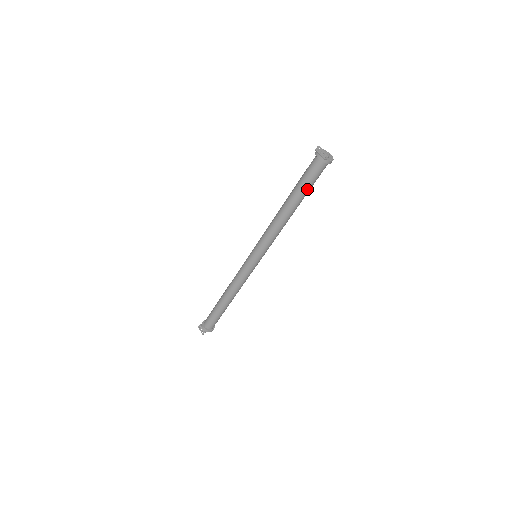
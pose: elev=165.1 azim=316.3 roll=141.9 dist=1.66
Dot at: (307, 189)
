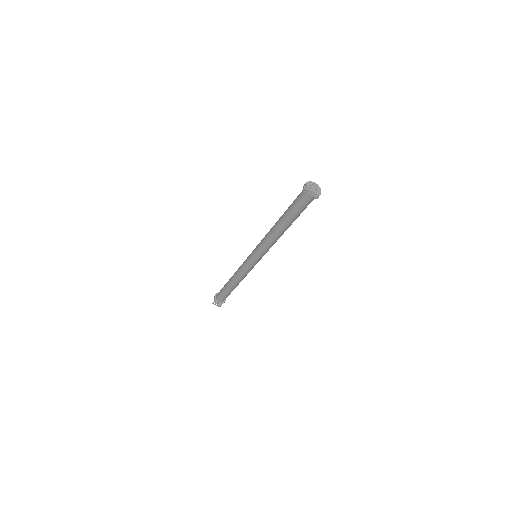
Dot at: occluded
